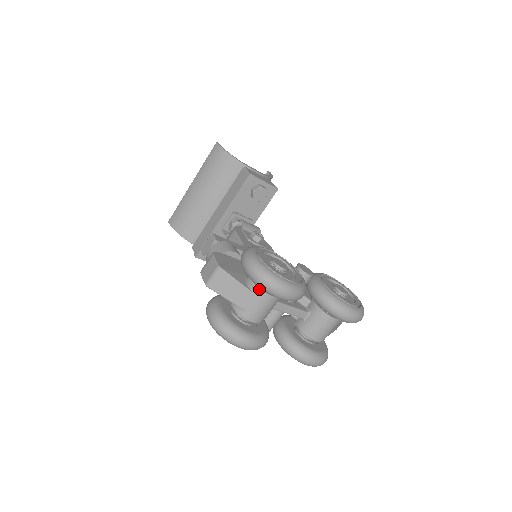
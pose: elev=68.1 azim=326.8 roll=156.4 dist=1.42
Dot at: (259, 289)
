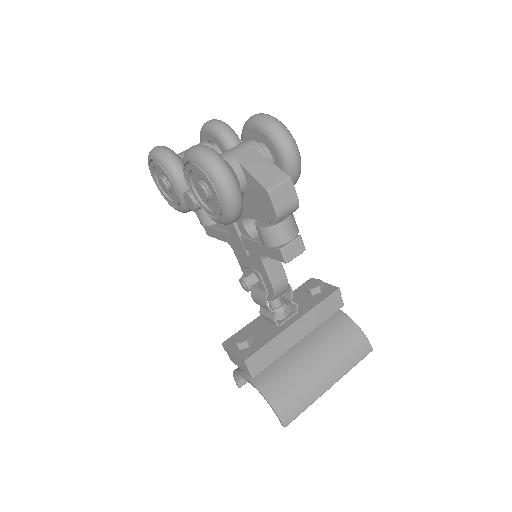
Dot at: occluded
